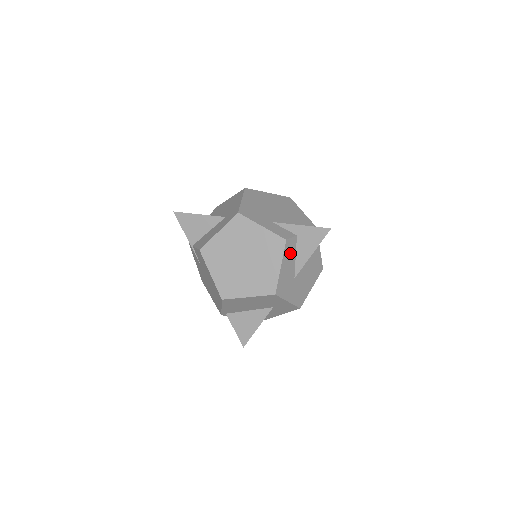
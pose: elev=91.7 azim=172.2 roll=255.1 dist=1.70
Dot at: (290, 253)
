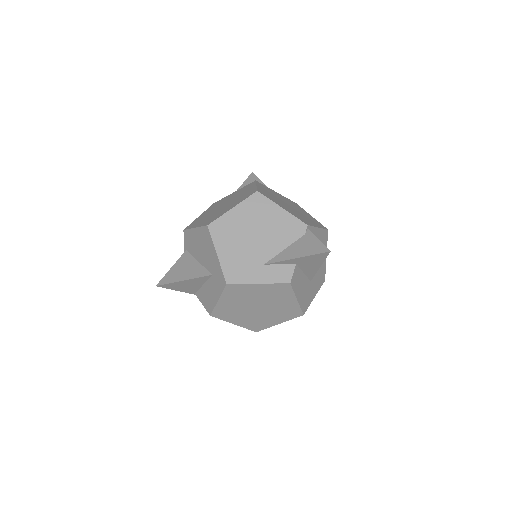
Dot at: (298, 280)
